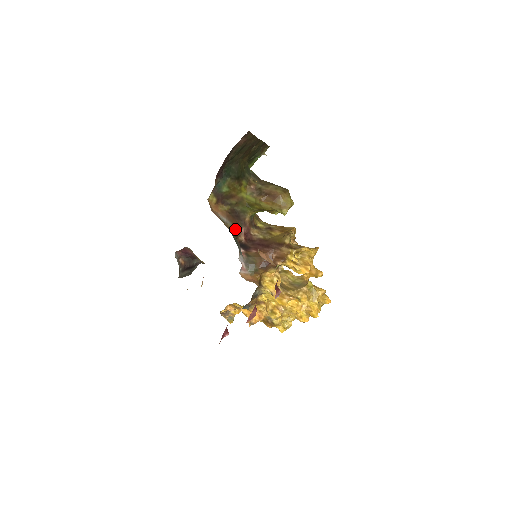
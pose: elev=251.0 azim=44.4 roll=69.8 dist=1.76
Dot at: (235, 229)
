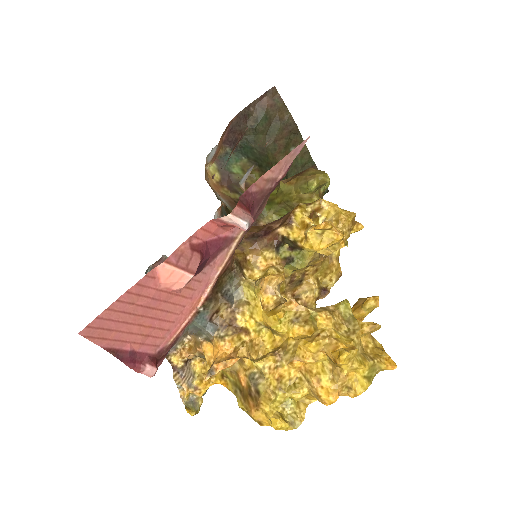
Dot at: occluded
